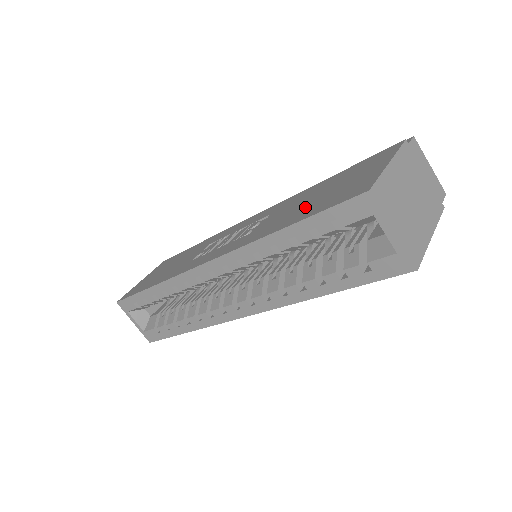
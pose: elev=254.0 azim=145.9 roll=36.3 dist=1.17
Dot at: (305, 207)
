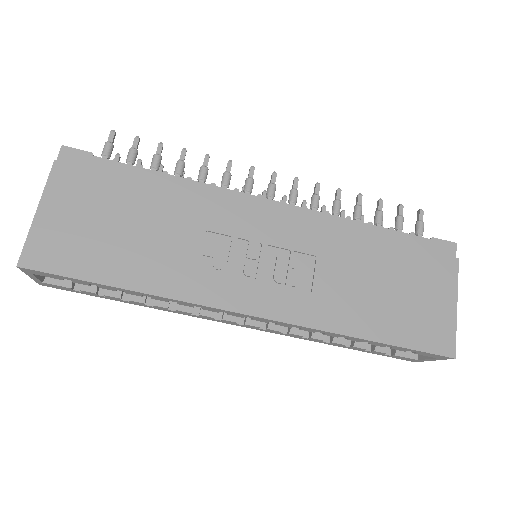
Dot at: (381, 308)
